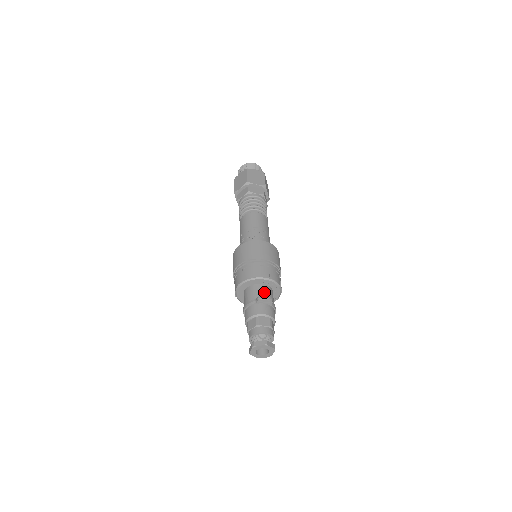
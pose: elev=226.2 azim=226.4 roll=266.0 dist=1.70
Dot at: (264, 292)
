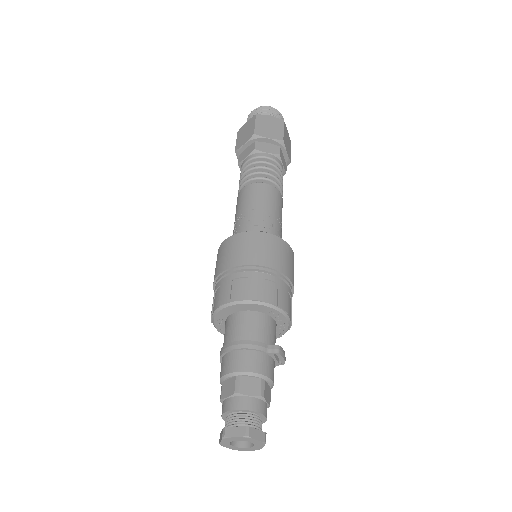
Dot at: (275, 337)
